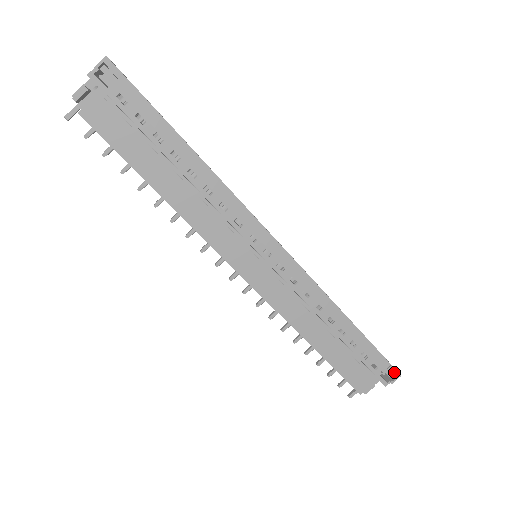
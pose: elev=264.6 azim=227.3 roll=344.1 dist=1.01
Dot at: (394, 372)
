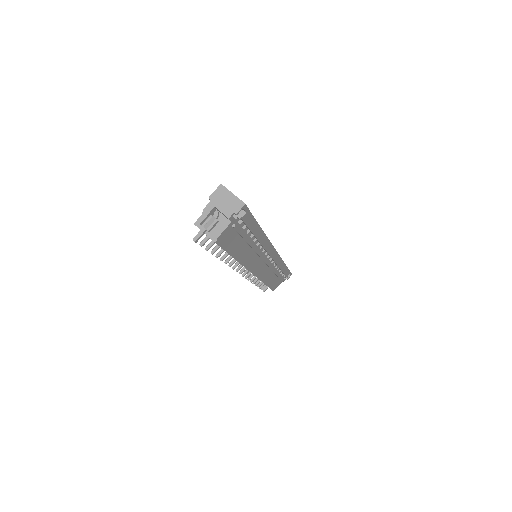
Dot at: occluded
